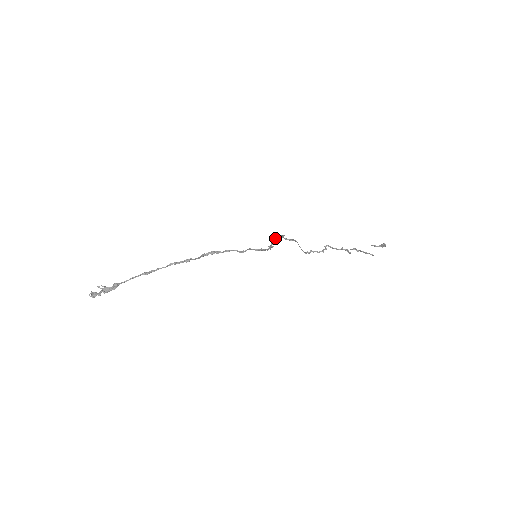
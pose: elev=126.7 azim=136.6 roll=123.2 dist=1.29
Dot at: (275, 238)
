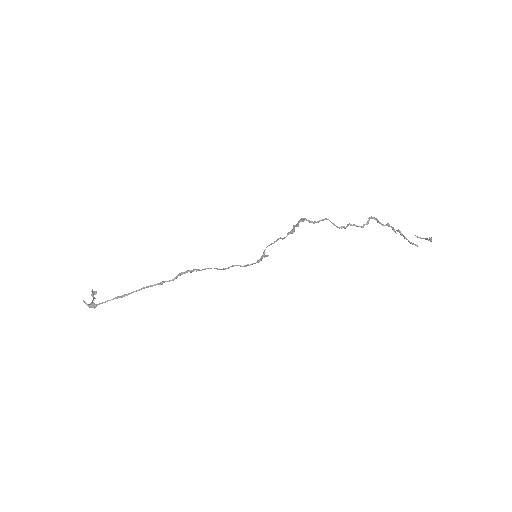
Dot at: (276, 241)
